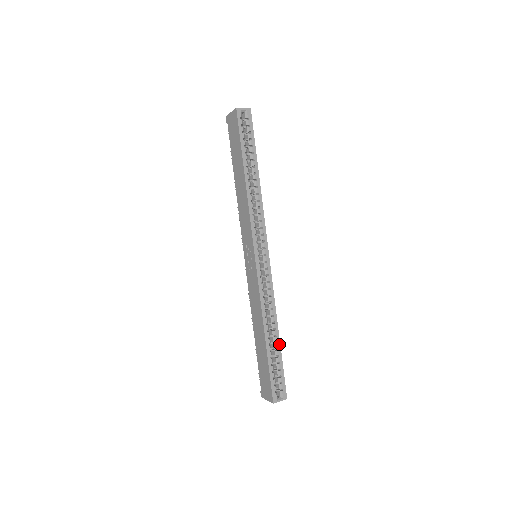
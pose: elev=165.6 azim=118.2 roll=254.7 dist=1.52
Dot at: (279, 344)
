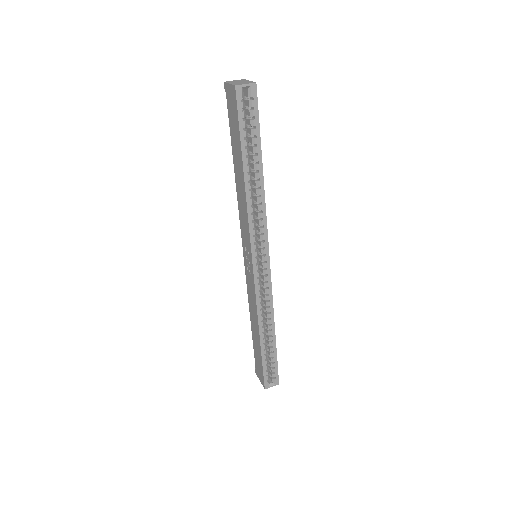
Dot at: (275, 342)
